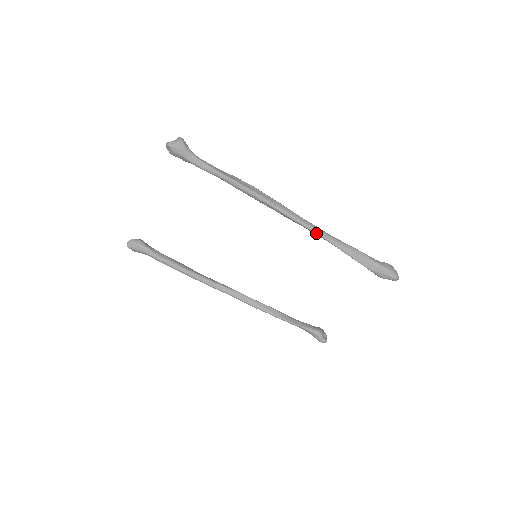
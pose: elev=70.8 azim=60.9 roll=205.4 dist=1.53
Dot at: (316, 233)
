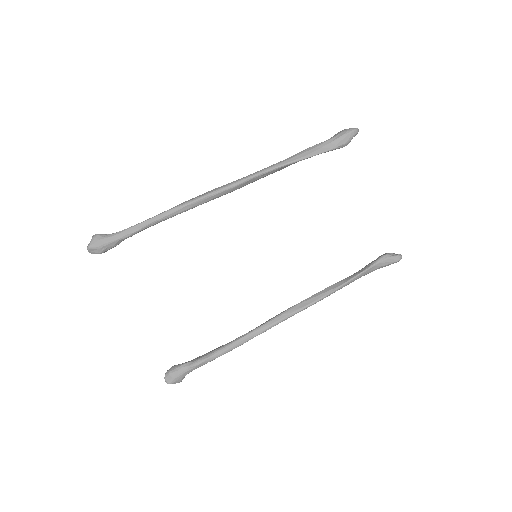
Dot at: (261, 174)
